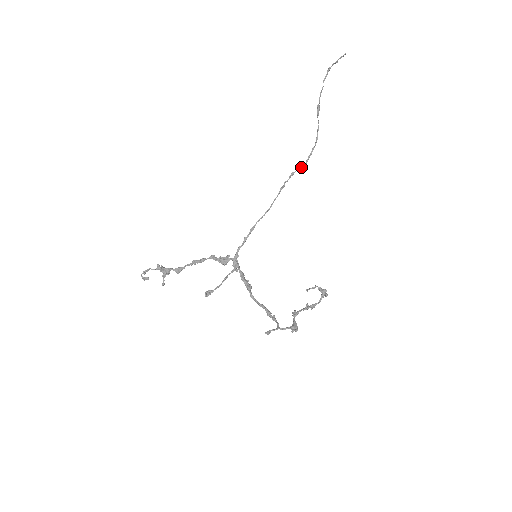
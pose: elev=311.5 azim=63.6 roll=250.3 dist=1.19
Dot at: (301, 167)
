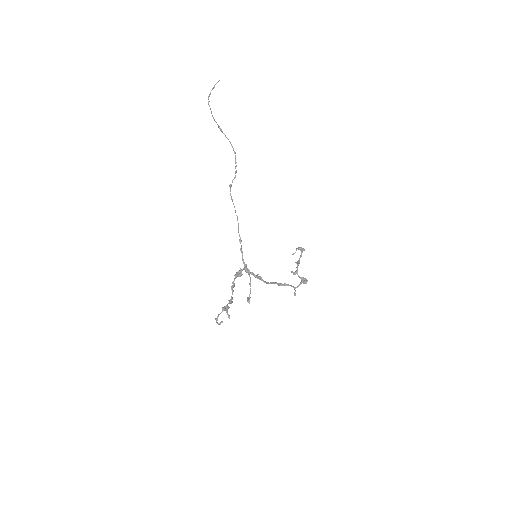
Dot at: (234, 178)
